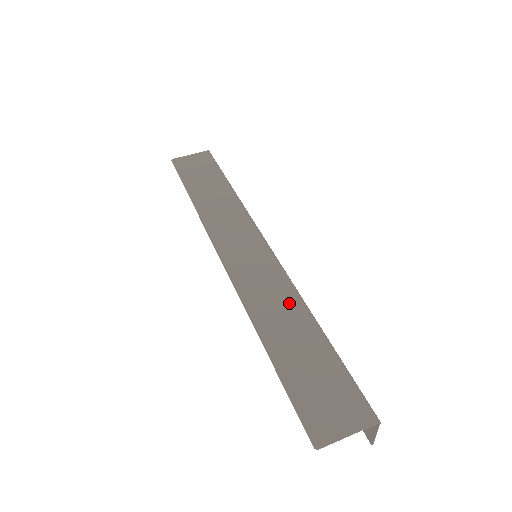
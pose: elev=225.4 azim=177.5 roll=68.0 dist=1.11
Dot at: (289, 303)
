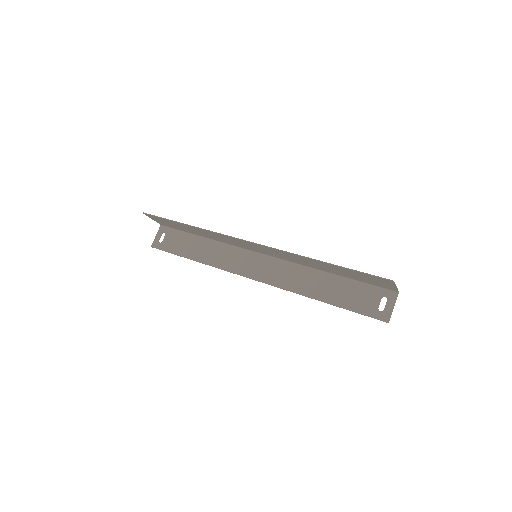
Dot at: (307, 263)
